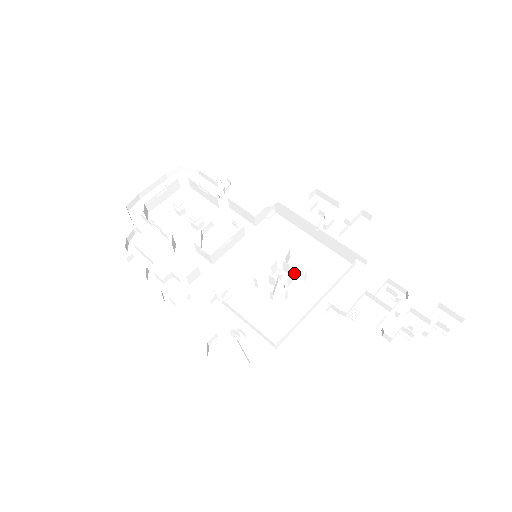
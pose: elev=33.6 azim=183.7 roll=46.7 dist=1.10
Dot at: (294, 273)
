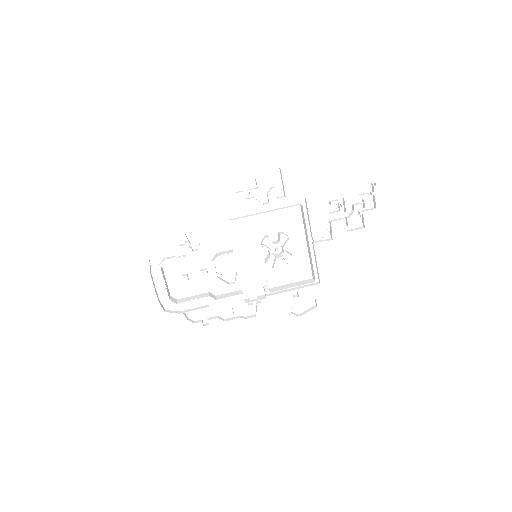
Dot at: occluded
